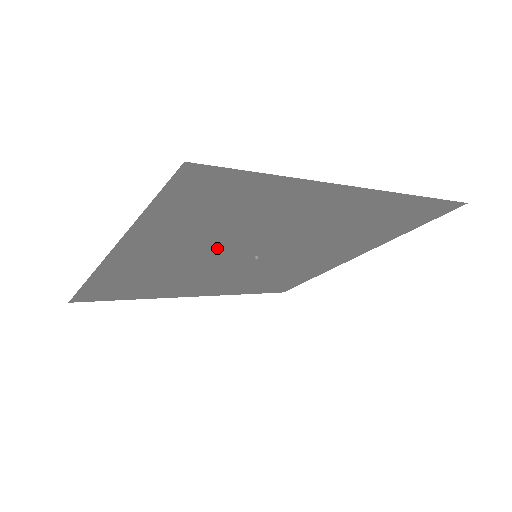
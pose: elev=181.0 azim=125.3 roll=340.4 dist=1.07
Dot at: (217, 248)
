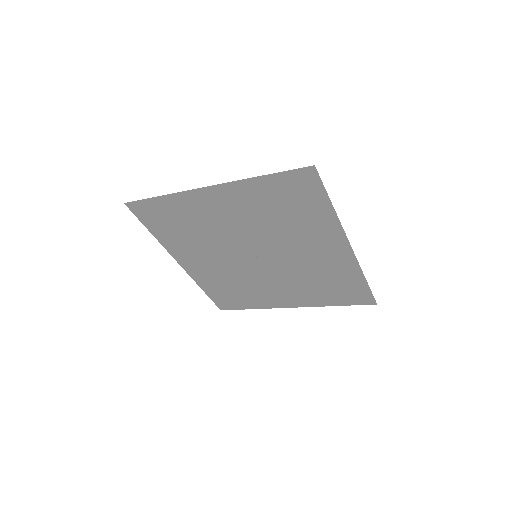
Dot at: (251, 231)
